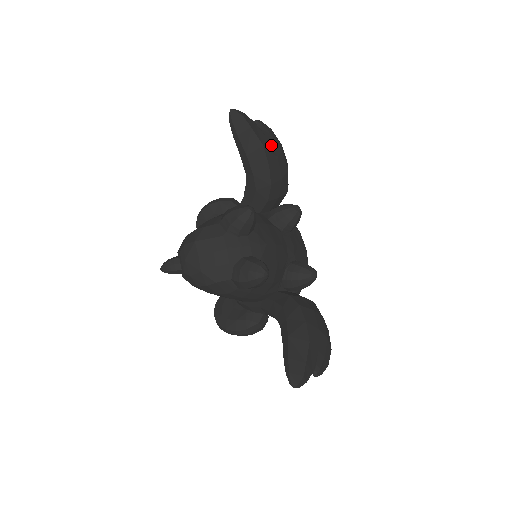
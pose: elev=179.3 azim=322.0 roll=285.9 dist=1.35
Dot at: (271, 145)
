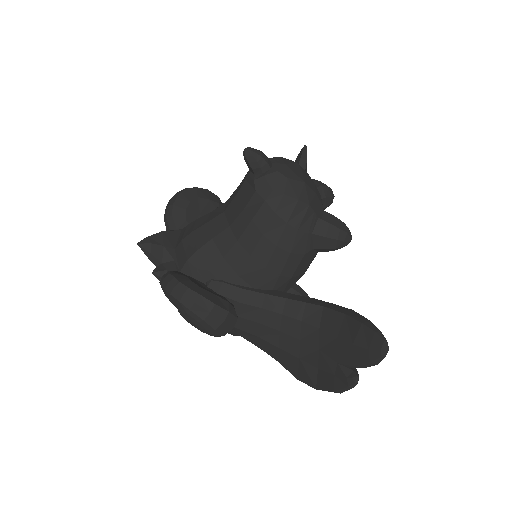
Dot at: occluded
